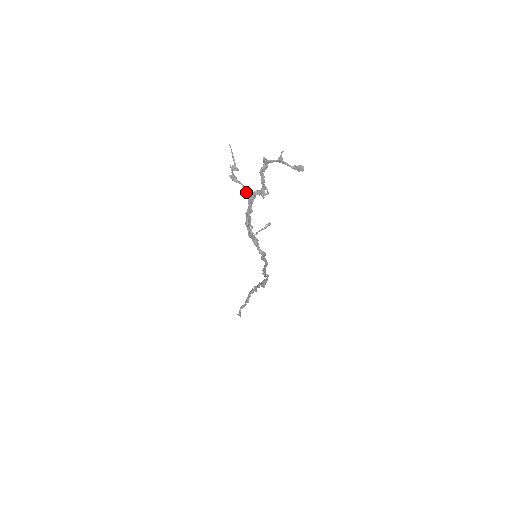
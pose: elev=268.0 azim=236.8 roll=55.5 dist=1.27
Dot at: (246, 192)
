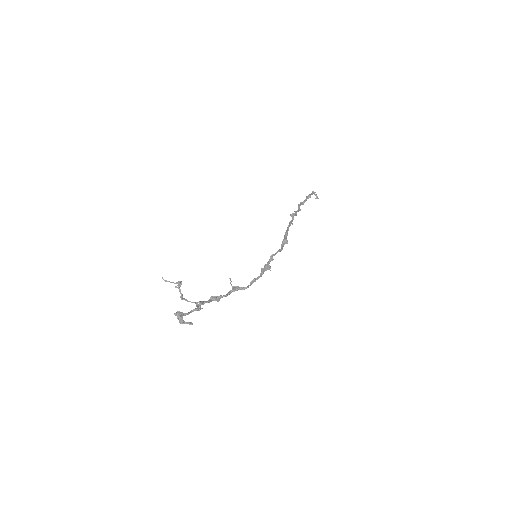
Dot at: (195, 302)
